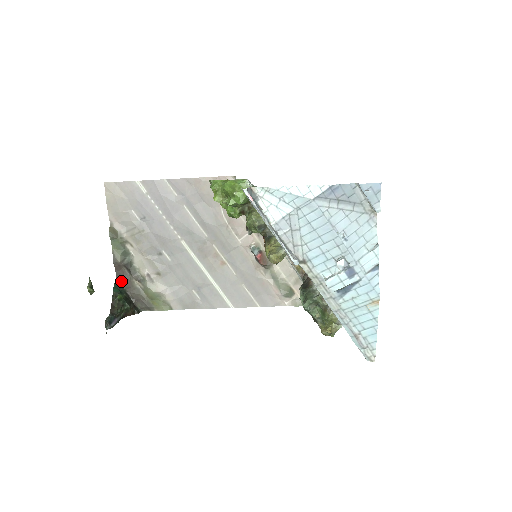
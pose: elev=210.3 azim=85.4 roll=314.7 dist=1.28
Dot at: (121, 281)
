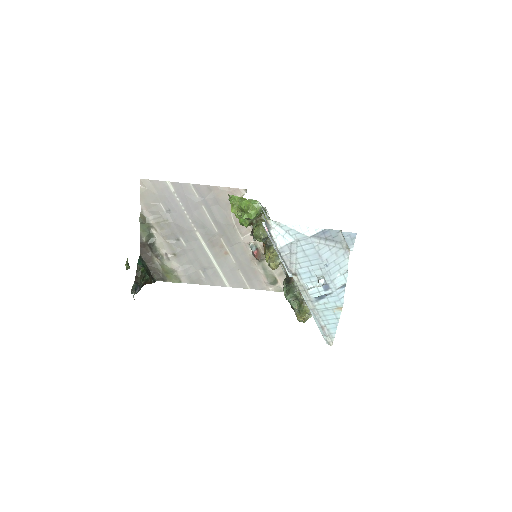
Dot at: (143, 256)
